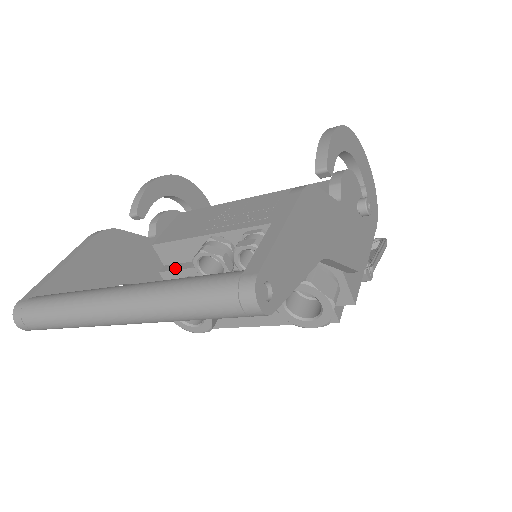
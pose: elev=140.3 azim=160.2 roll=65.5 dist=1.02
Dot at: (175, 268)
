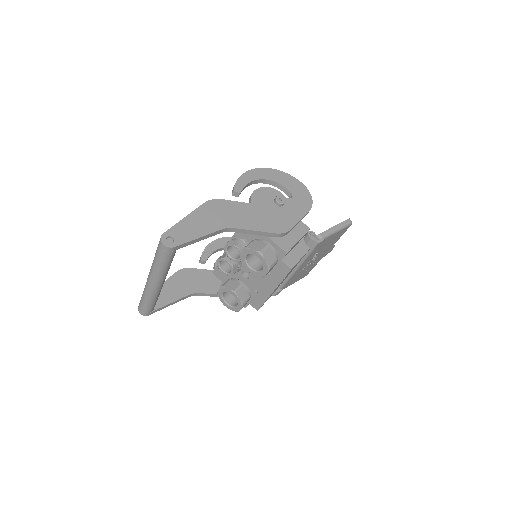
Dot at: (223, 280)
